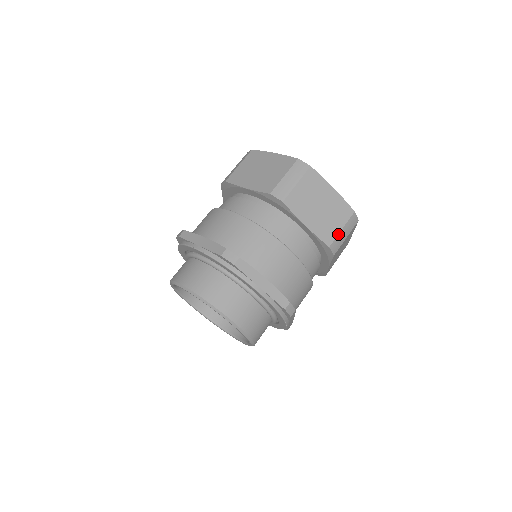
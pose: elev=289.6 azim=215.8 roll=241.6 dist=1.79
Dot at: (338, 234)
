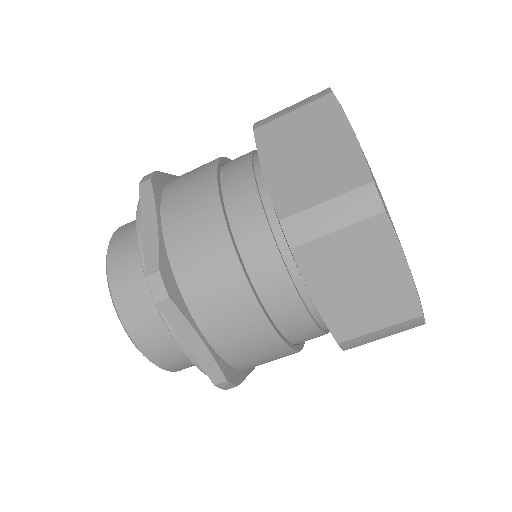
Dot at: occluded
